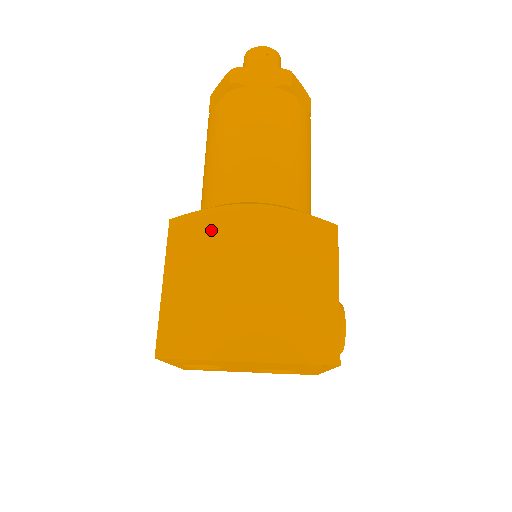
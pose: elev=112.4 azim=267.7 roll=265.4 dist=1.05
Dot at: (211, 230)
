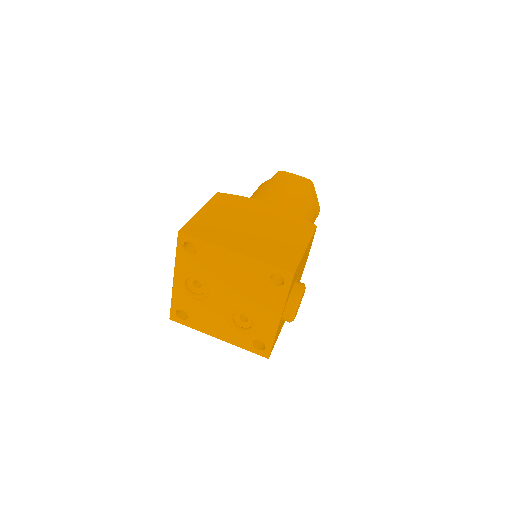
Dot at: (240, 203)
